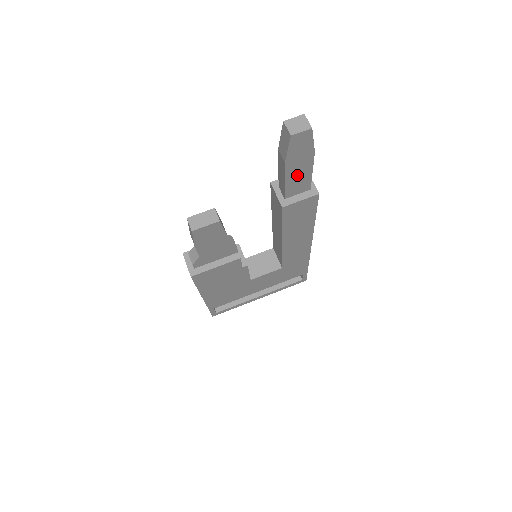
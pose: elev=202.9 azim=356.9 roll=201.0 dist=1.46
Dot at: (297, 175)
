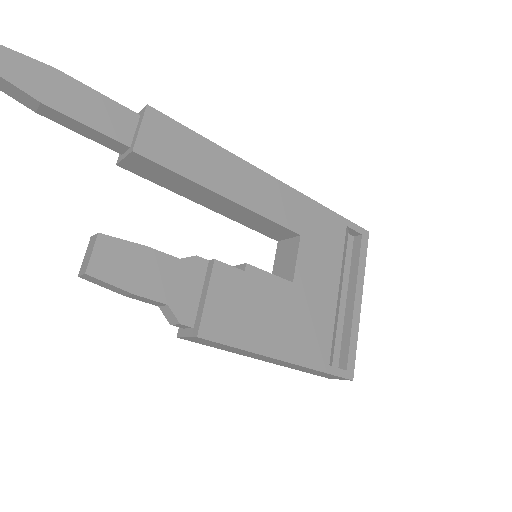
Dot at: (88, 109)
